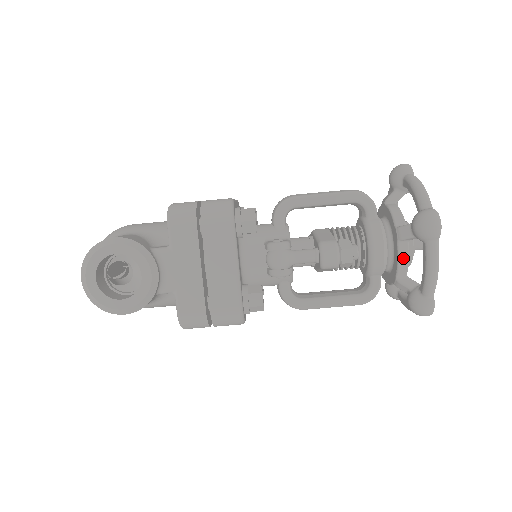
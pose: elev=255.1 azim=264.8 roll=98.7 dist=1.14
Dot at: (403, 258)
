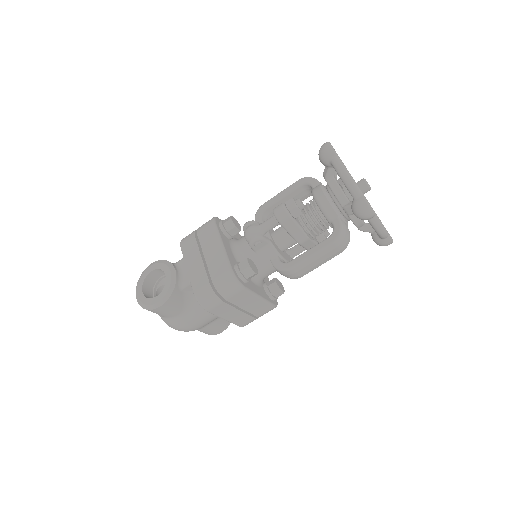
Dot at: (335, 189)
